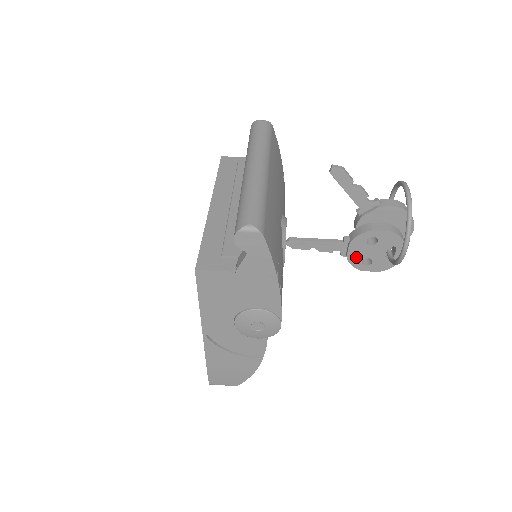
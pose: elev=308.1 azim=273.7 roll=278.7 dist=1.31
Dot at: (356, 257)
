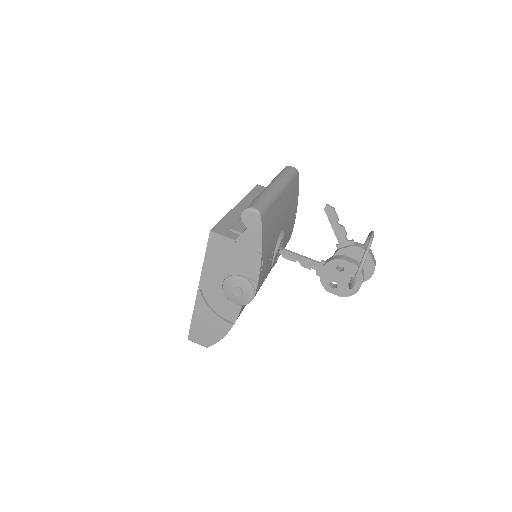
Dot at: (326, 278)
